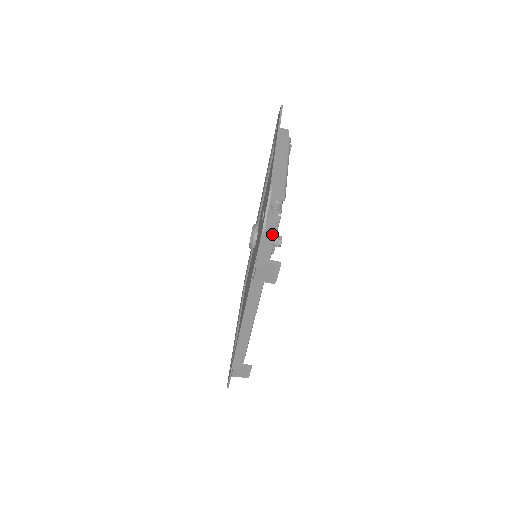
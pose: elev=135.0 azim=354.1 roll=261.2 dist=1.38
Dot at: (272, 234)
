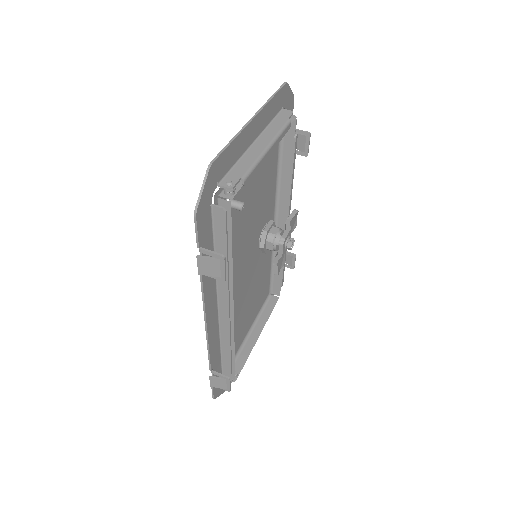
Dot at: (223, 222)
